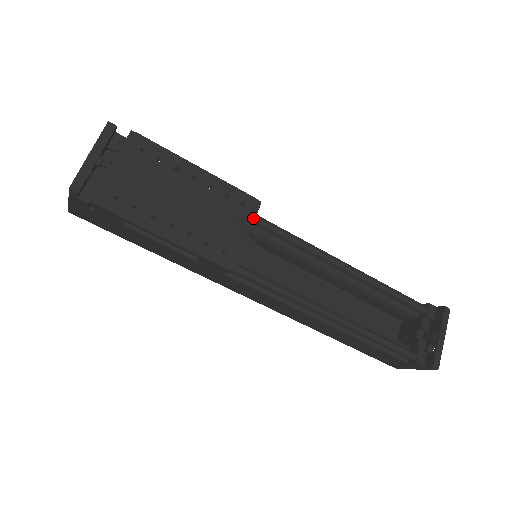
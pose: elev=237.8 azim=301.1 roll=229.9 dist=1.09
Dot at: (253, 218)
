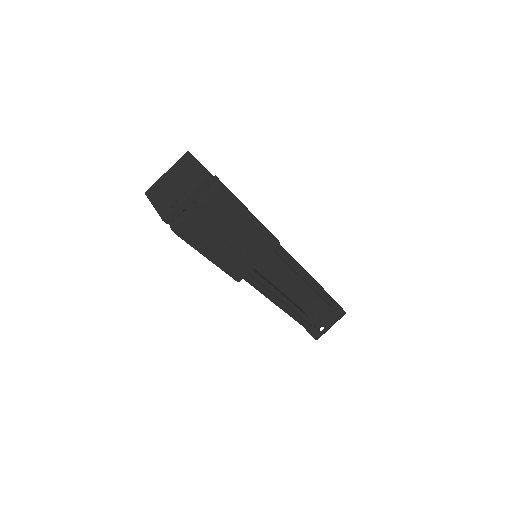
Dot at: (269, 252)
